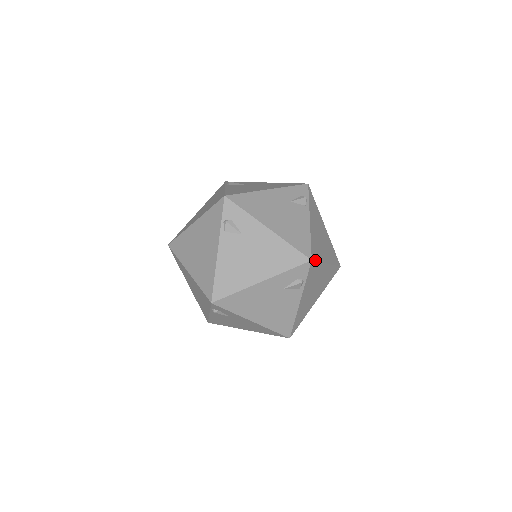
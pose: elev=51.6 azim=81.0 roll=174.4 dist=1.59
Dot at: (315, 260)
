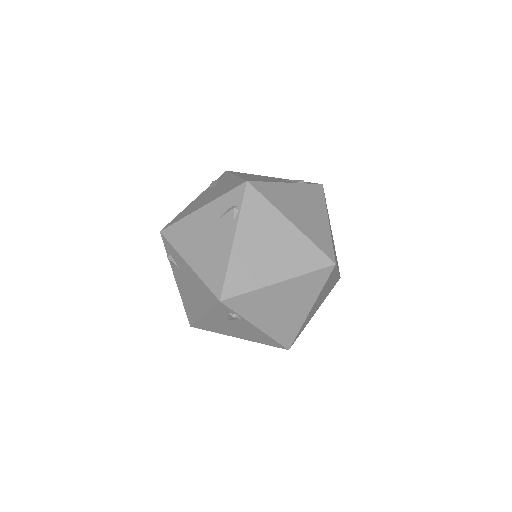
Dot at: (233, 296)
